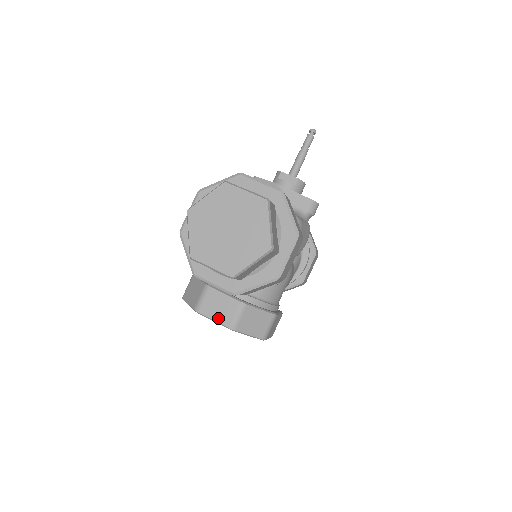
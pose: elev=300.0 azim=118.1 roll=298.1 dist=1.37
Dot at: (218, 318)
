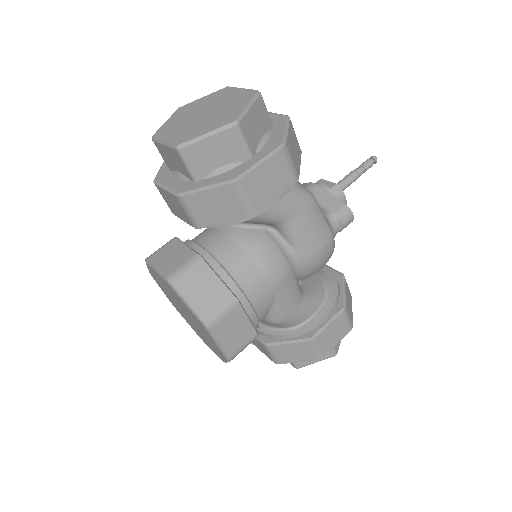
Dot at: (162, 267)
